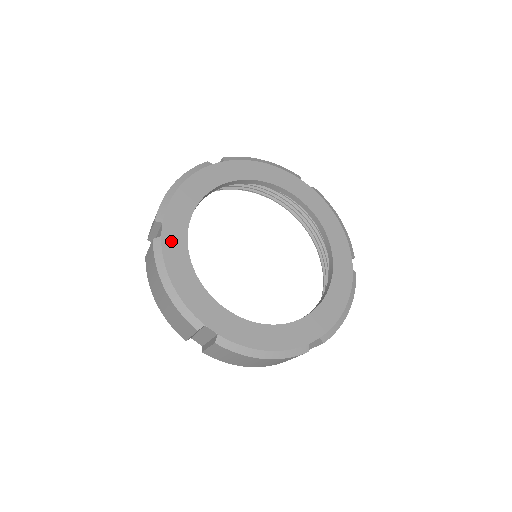
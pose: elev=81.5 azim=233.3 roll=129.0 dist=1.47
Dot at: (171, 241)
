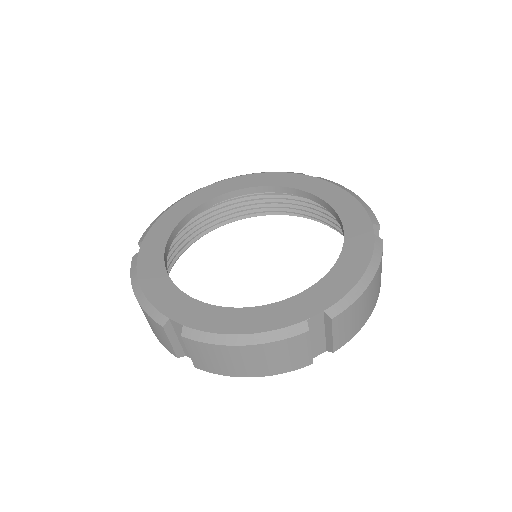
Dot at: (204, 193)
